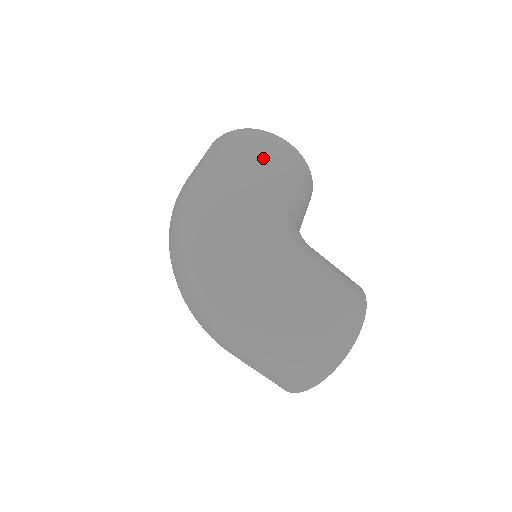
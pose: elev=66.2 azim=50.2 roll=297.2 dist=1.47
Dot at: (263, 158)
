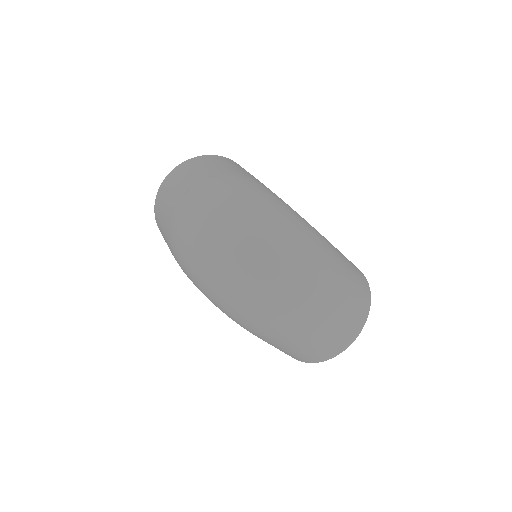
Dot at: (242, 169)
